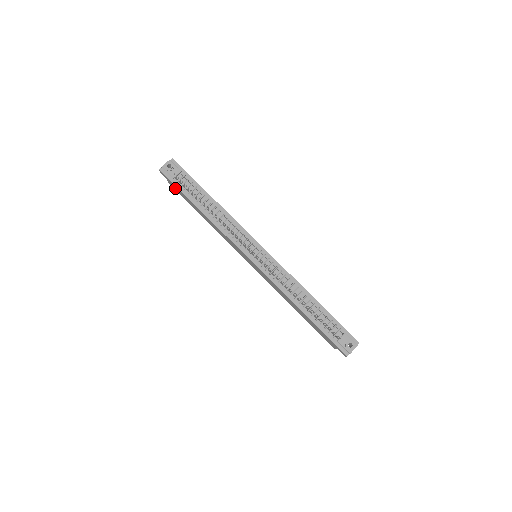
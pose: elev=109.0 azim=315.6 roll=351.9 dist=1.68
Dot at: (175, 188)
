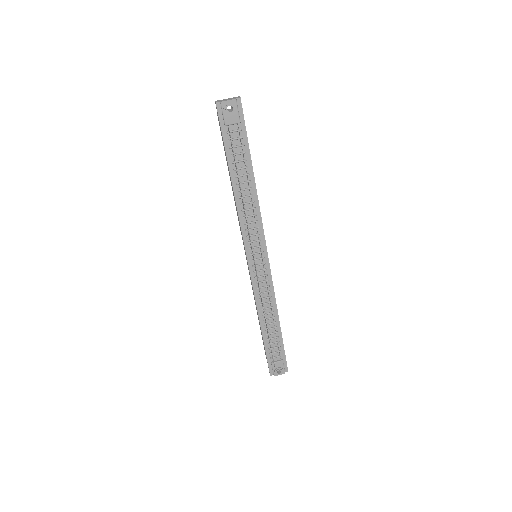
Dot at: occluded
